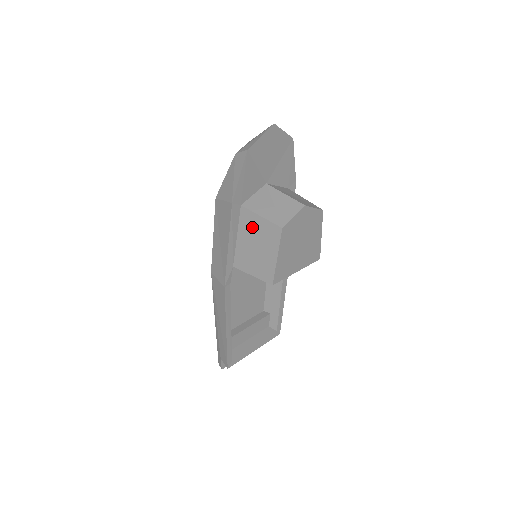
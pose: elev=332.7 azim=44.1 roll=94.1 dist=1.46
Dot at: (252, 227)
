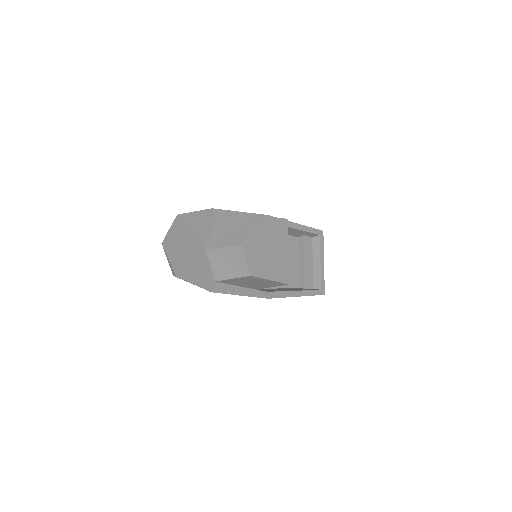
Dot at: (237, 282)
